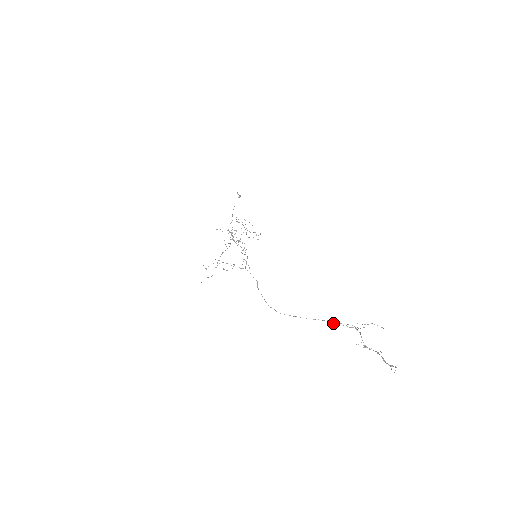
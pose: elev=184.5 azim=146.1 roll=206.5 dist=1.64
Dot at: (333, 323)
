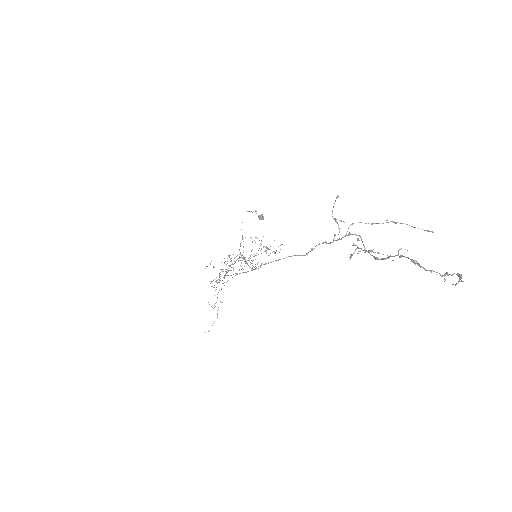
Dot at: occluded
